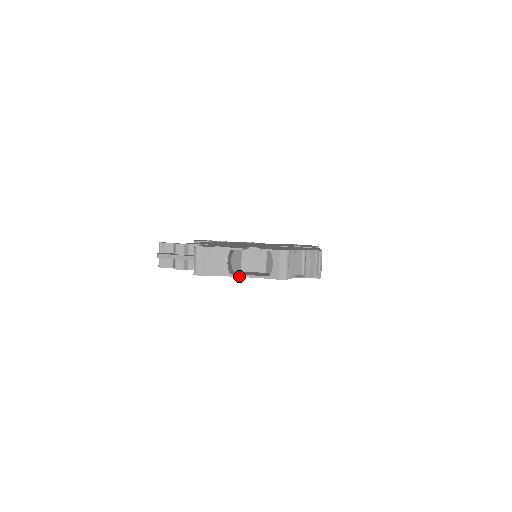
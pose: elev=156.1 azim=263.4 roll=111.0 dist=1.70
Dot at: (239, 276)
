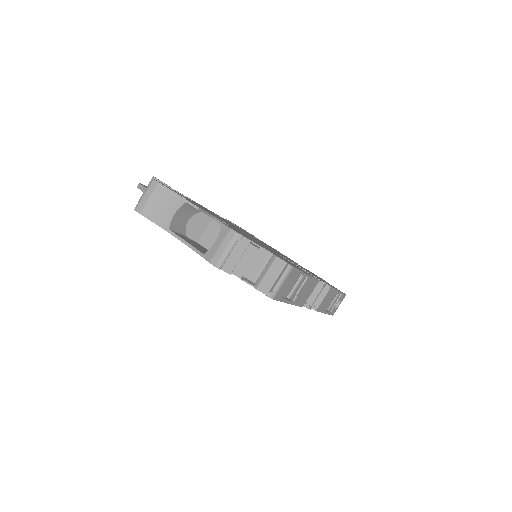
Dot at: (177, 237)
